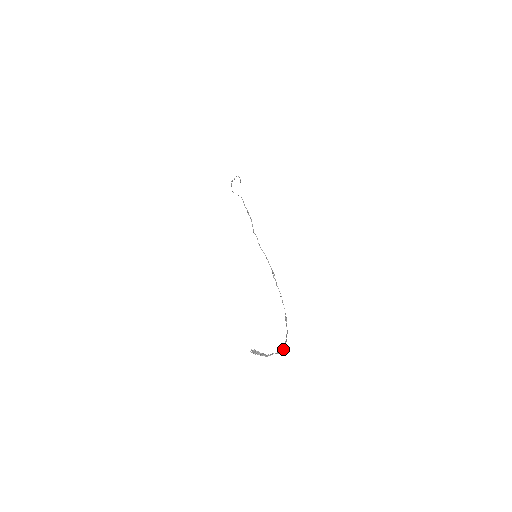
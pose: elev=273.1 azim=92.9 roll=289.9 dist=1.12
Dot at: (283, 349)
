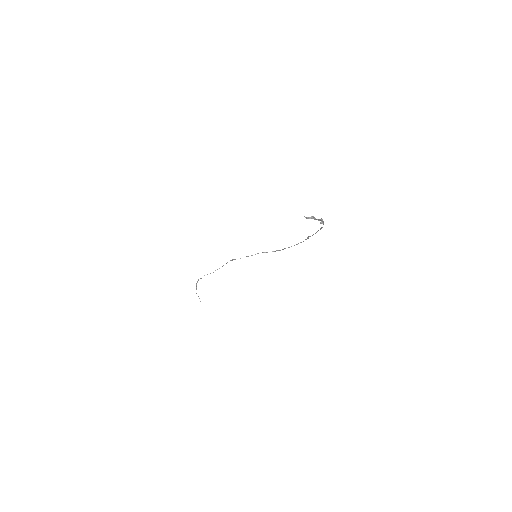
Dot at: (322, 221)
